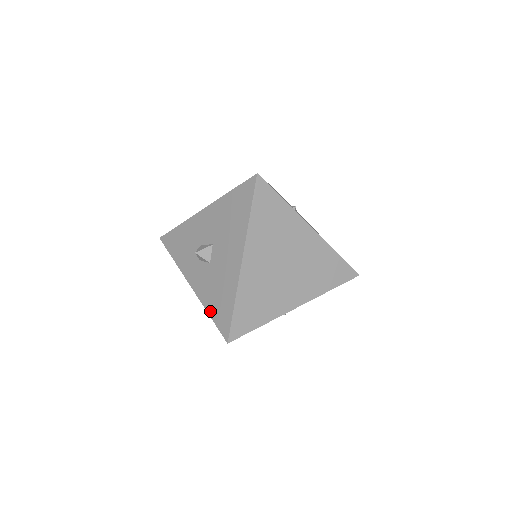
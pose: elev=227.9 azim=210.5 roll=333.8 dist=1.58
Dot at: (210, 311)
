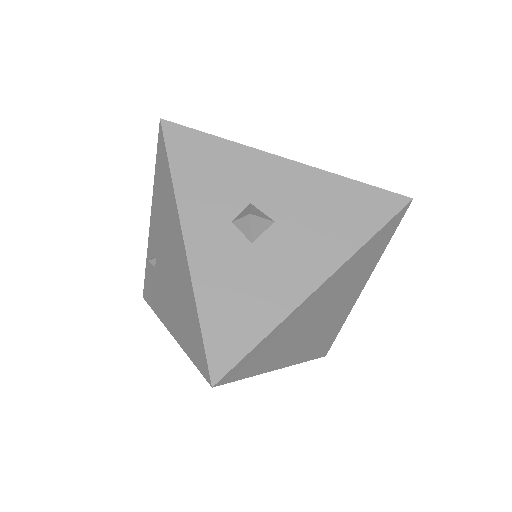
Dot at: (205, 313)
